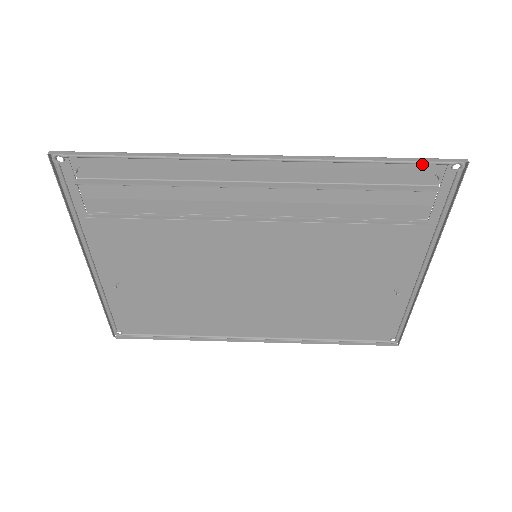
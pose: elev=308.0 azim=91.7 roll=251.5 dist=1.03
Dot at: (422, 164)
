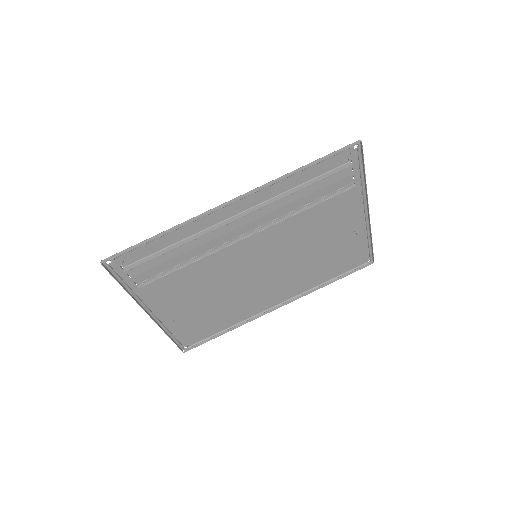
Dot at: (334, 155)
